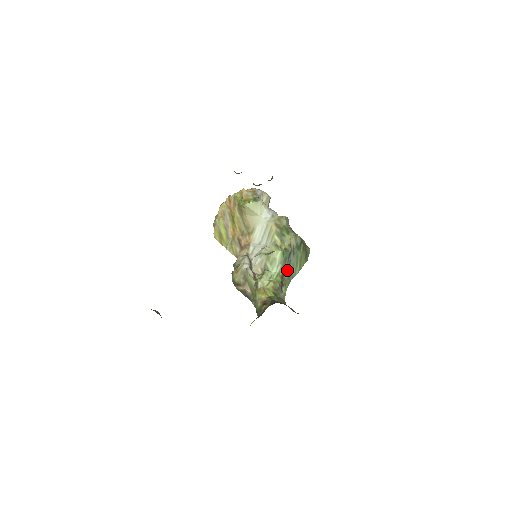
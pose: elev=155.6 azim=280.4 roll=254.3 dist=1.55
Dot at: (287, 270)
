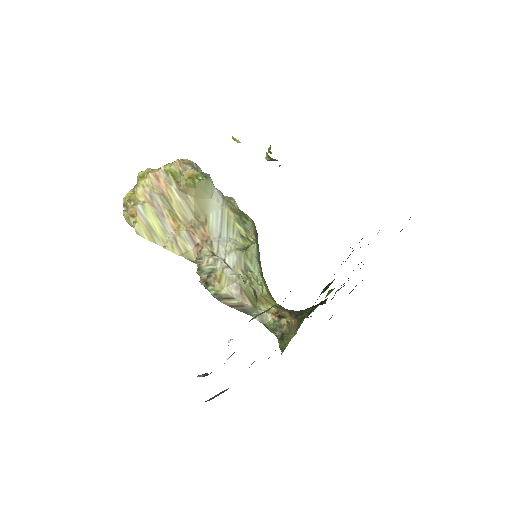
Dot at: occluded
